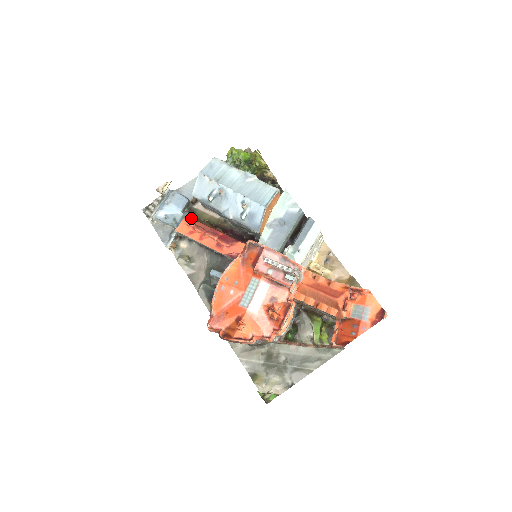
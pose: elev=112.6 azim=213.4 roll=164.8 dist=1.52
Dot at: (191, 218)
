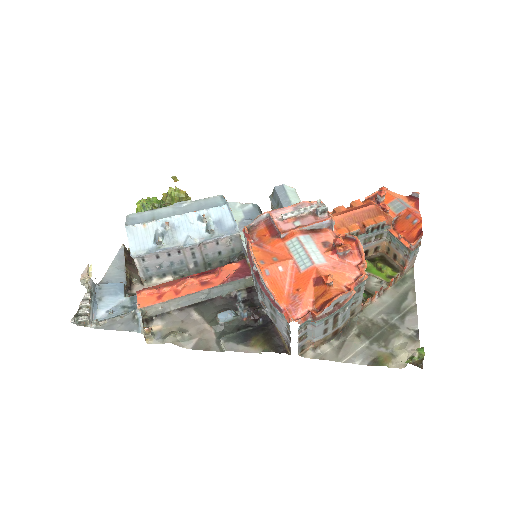
Dot at: occluded
